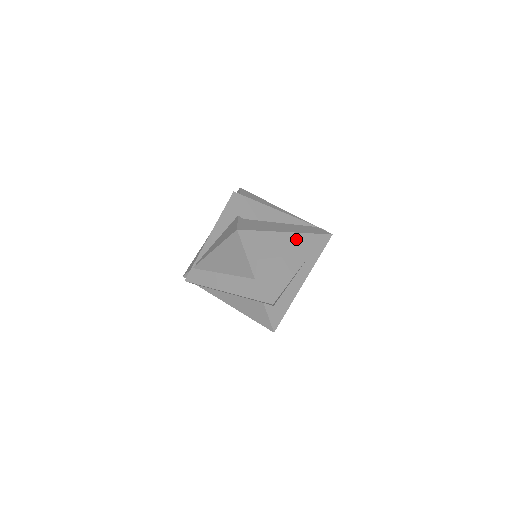
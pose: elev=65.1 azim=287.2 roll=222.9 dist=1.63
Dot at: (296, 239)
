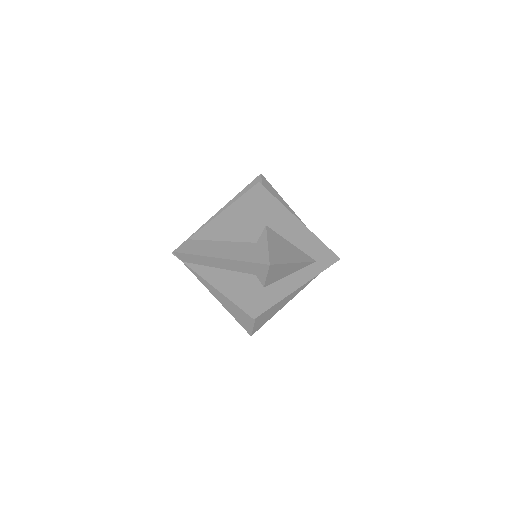
Dot at: (307, 235)
